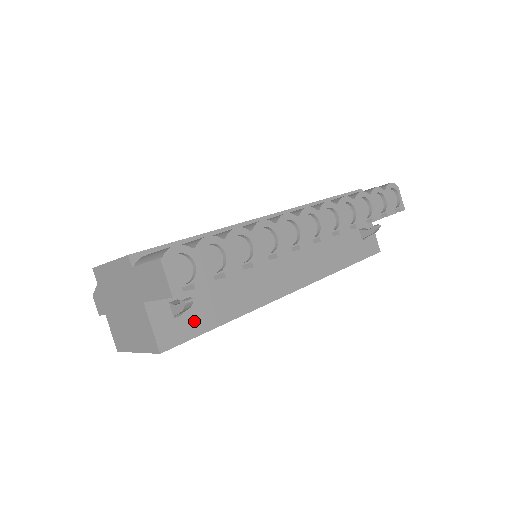
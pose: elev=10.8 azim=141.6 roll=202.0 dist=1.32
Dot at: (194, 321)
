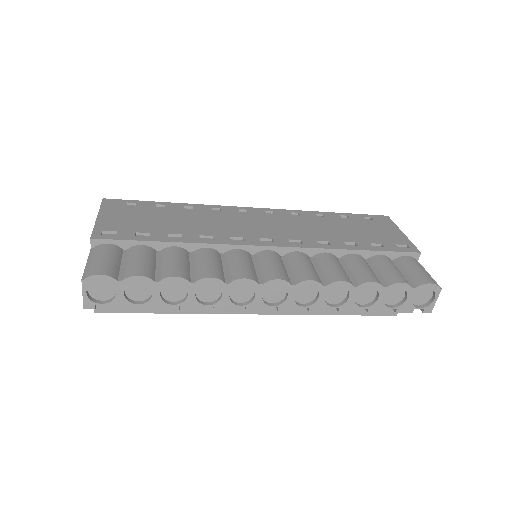
Dot at: occluded
